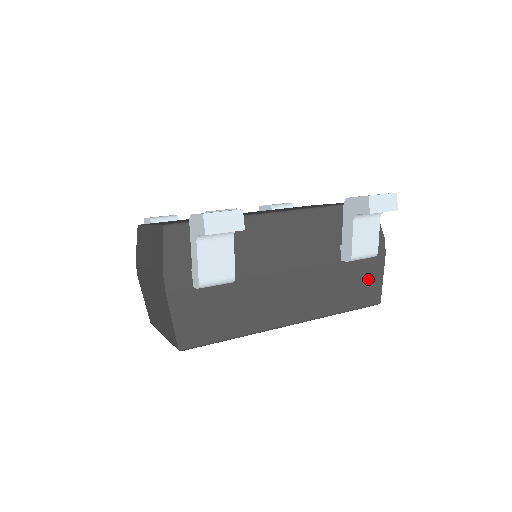
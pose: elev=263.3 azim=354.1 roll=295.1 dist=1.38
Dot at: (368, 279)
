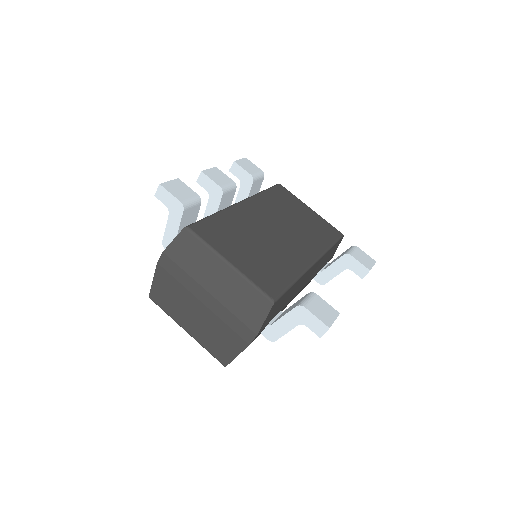
Dot at: occluded
